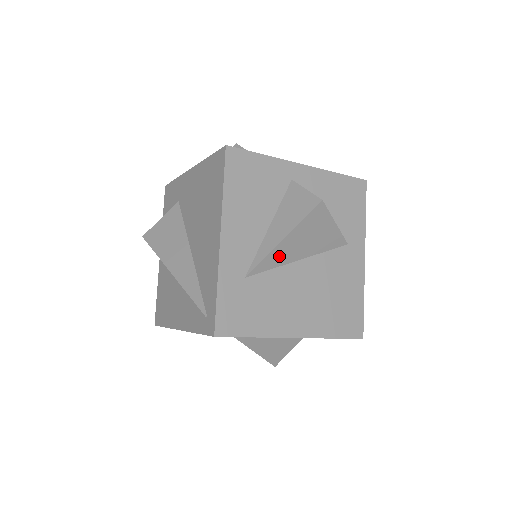
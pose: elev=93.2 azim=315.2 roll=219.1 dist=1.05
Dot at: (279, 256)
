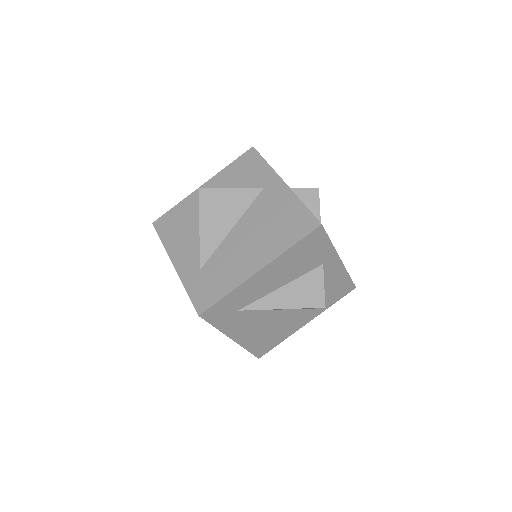
Dot at: (211, 240)
